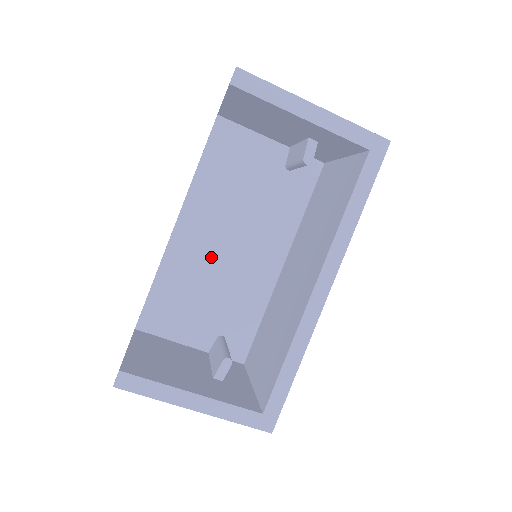
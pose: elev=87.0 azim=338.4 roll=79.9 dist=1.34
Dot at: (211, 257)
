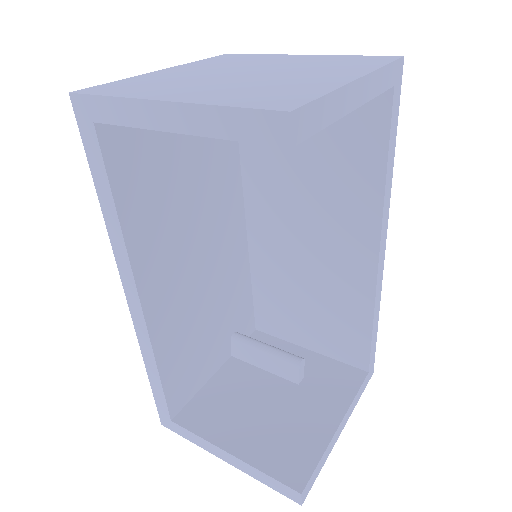
Dot at: (191, 290)
